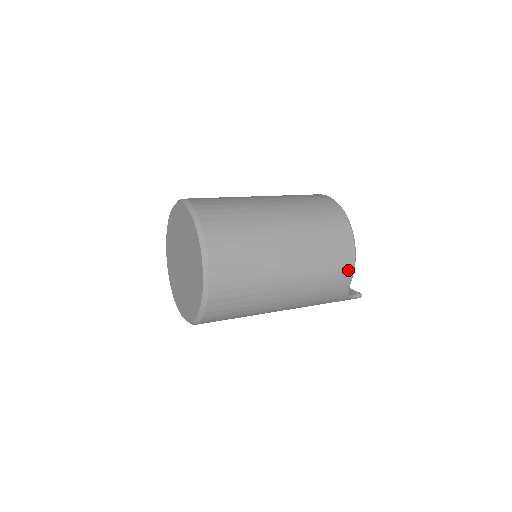
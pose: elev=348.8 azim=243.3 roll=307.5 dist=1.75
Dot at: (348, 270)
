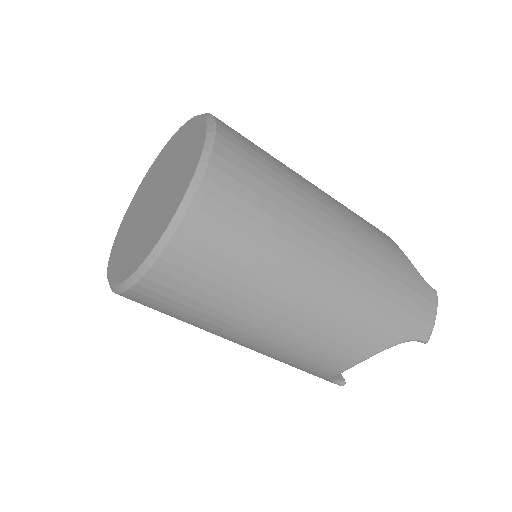
Dot at: occluded
